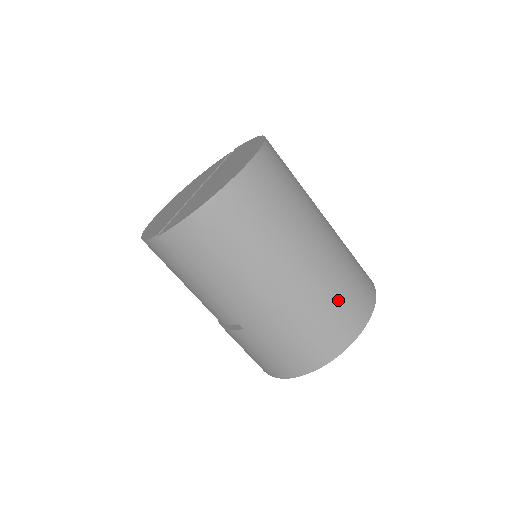
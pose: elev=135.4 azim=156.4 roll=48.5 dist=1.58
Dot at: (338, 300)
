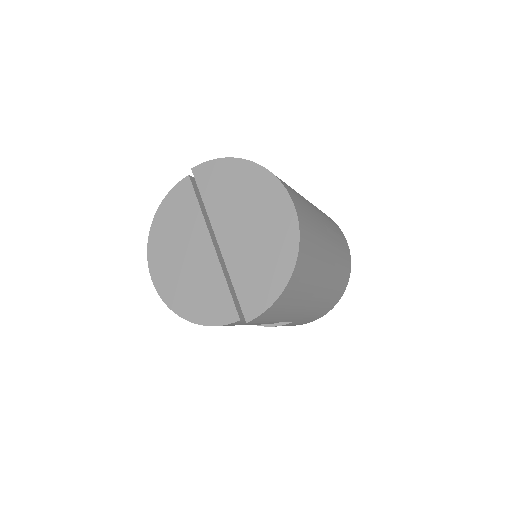
Dot at: (343, 257)
